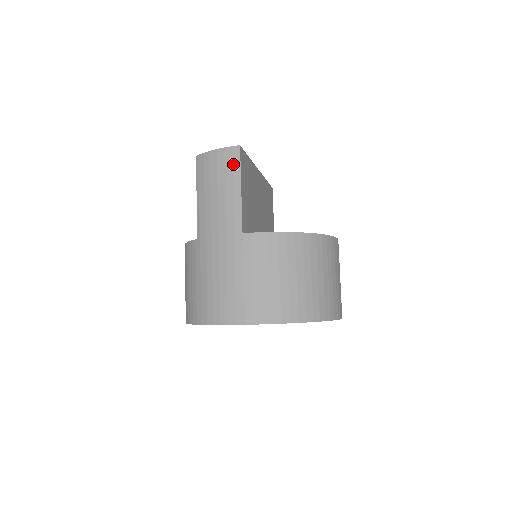
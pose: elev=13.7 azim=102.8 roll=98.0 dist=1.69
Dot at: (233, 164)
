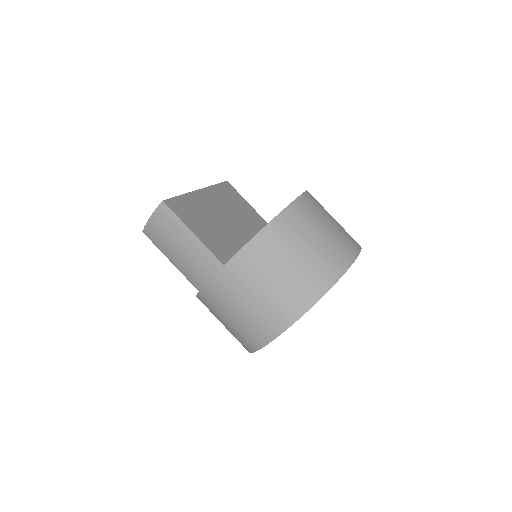
Dot at: (171, 219)
